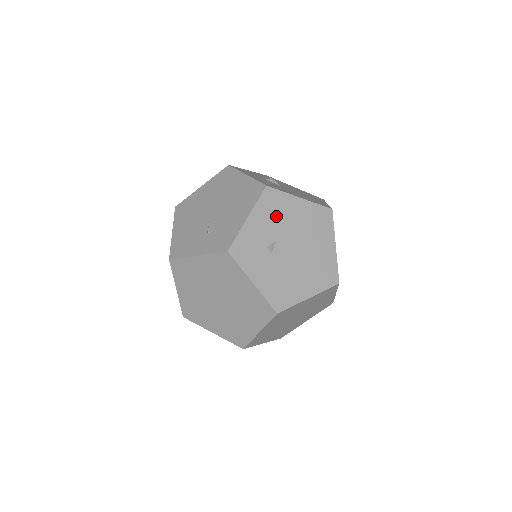
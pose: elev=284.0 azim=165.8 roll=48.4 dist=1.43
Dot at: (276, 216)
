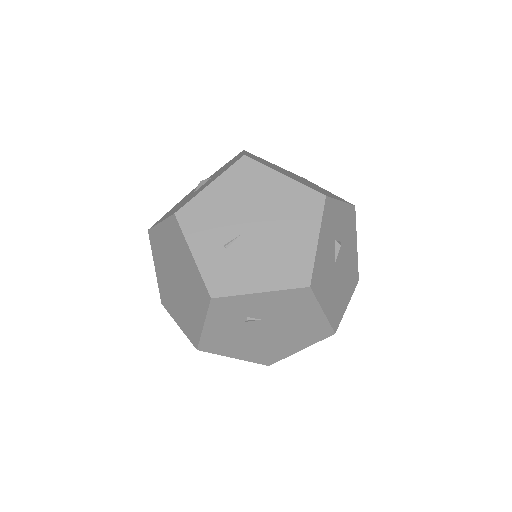
Dot at: (285, 307)
